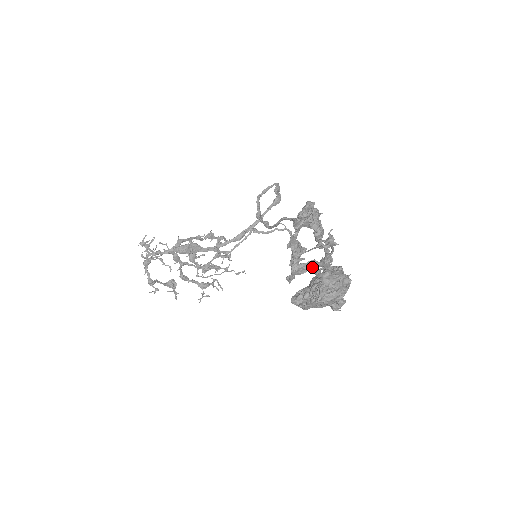
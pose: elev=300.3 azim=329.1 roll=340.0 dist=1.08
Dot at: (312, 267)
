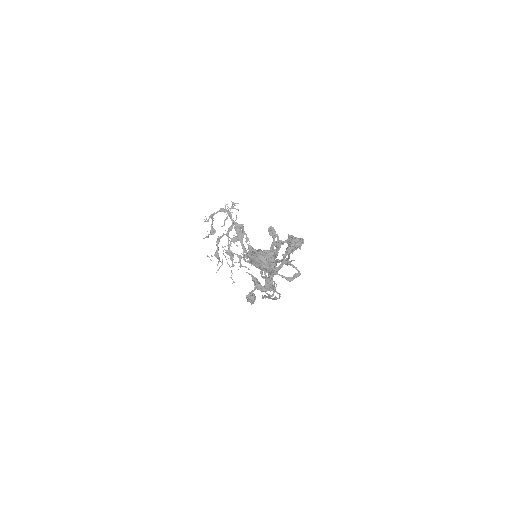
Dot at: occluded
